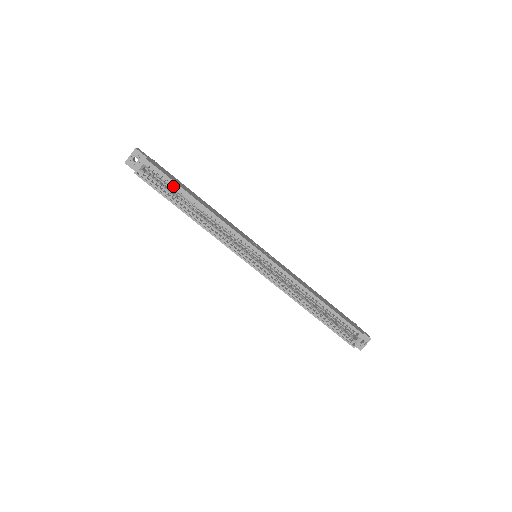
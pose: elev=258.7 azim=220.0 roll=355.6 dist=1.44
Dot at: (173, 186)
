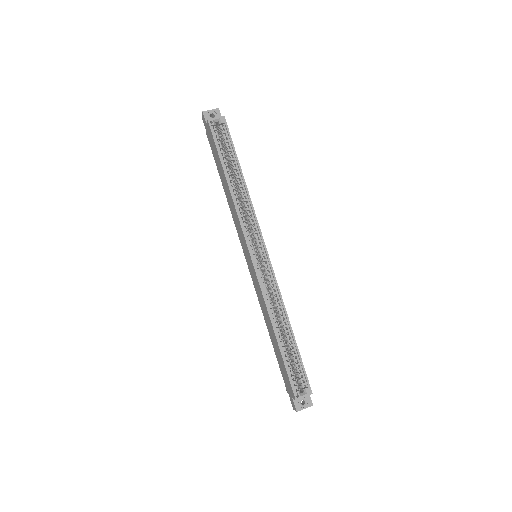
Dot at: (230, 150)
